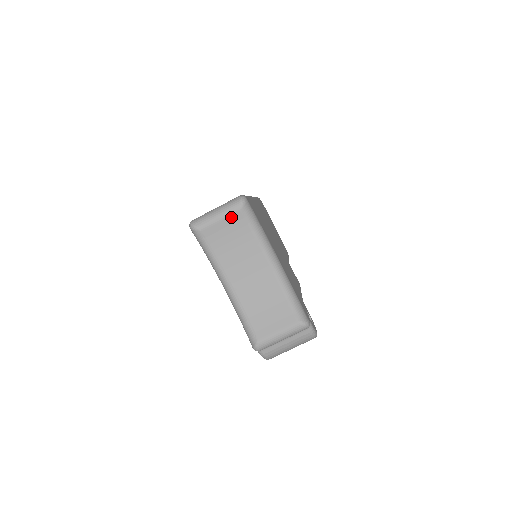
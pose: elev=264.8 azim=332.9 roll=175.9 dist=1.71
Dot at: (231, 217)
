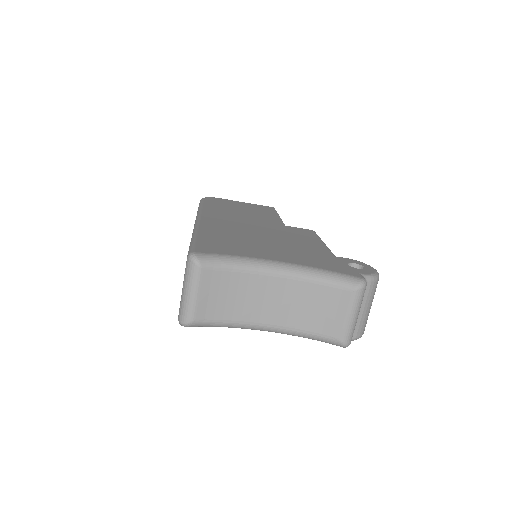
Dot at: (202, 283)
